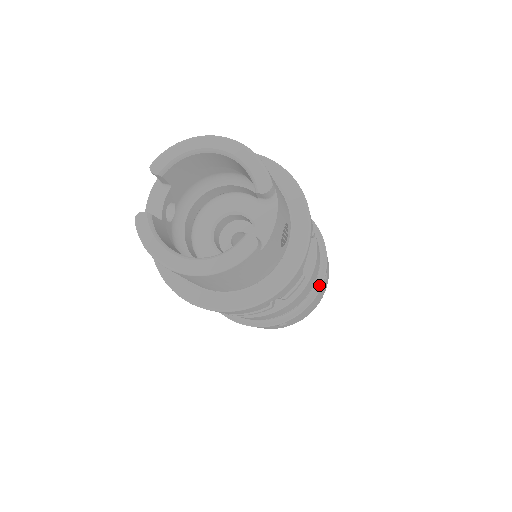
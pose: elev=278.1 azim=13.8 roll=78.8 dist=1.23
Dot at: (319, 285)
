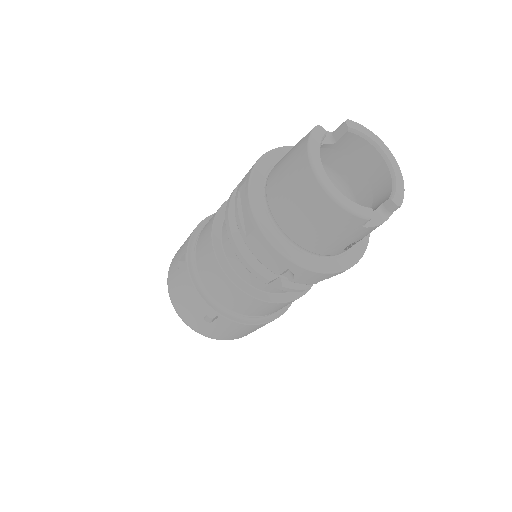
Dot at: (265, 320)
